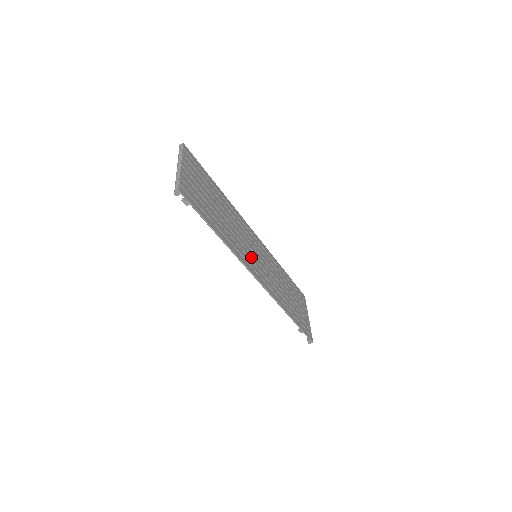
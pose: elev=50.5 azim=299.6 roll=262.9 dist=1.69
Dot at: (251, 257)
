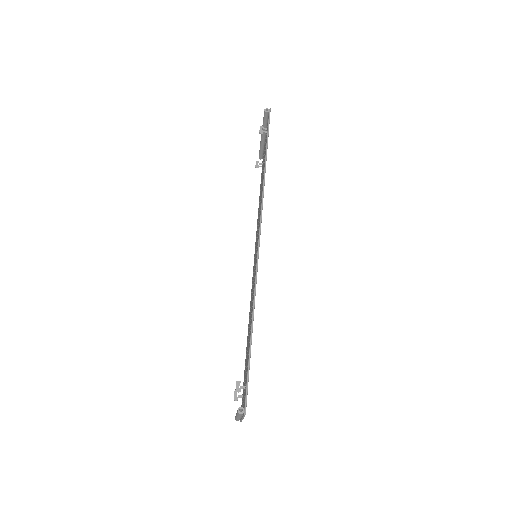
Dot at: occluded
